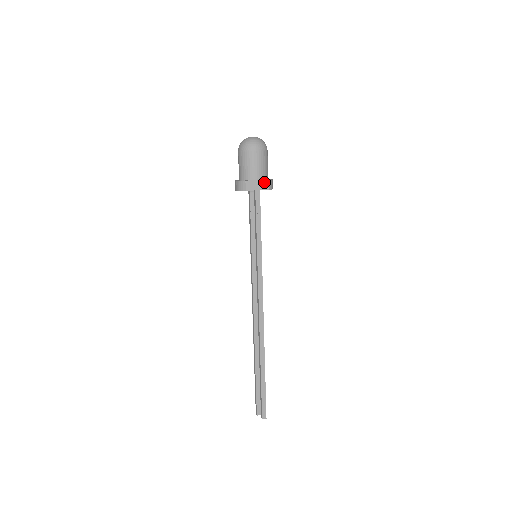
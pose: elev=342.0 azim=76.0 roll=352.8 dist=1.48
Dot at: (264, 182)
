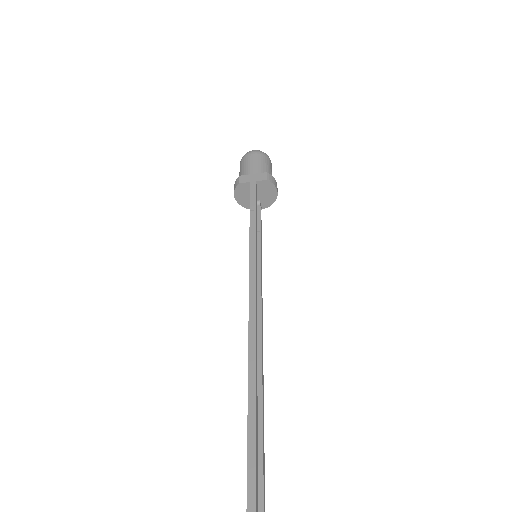
Dot at: (261, 175)
